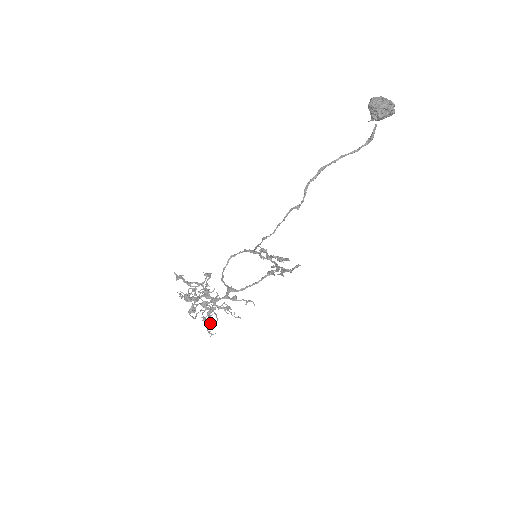
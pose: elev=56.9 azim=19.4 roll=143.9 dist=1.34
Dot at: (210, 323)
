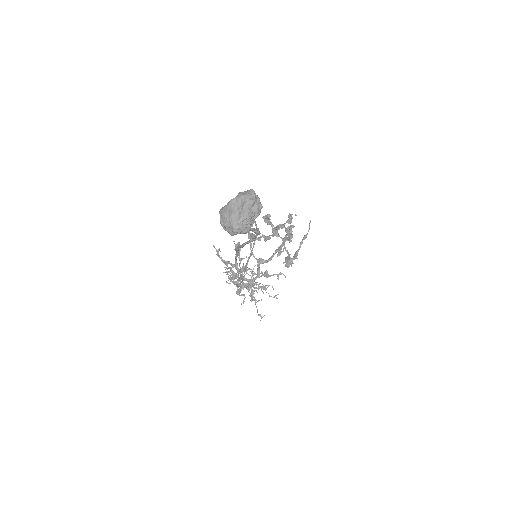
Dot at: occluded
